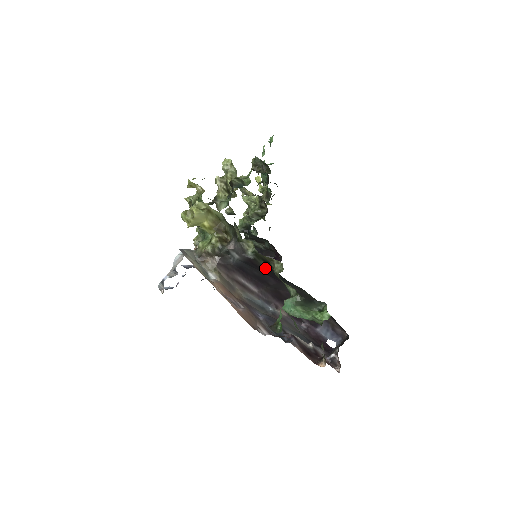
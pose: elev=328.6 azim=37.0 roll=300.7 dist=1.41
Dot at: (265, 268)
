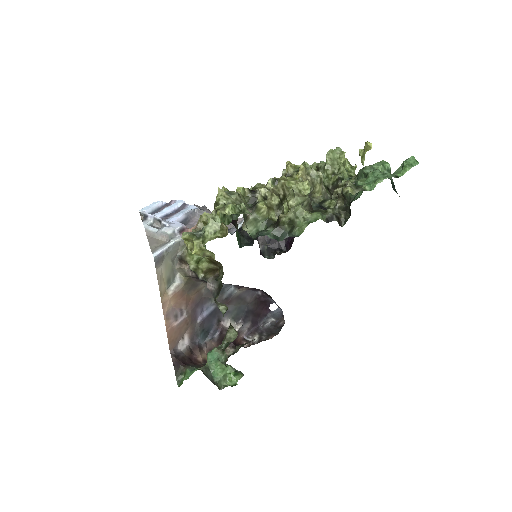
Dot at: occluded
